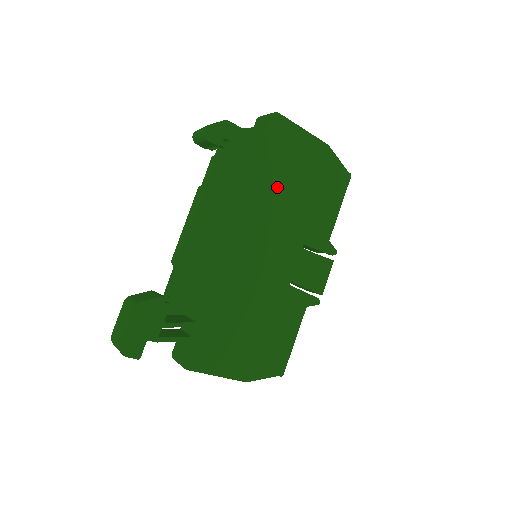
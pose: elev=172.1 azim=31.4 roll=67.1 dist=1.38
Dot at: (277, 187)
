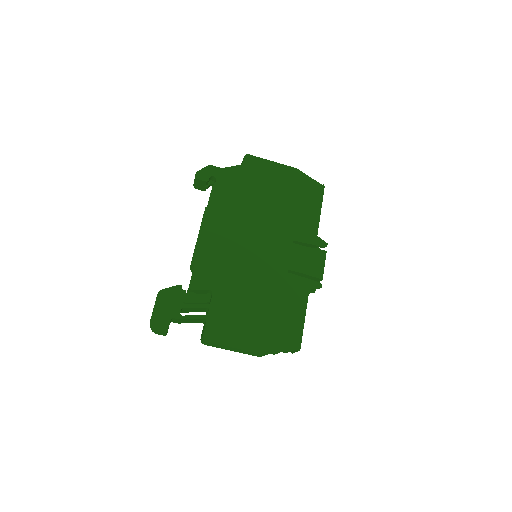
Dot at: (259, 202)
